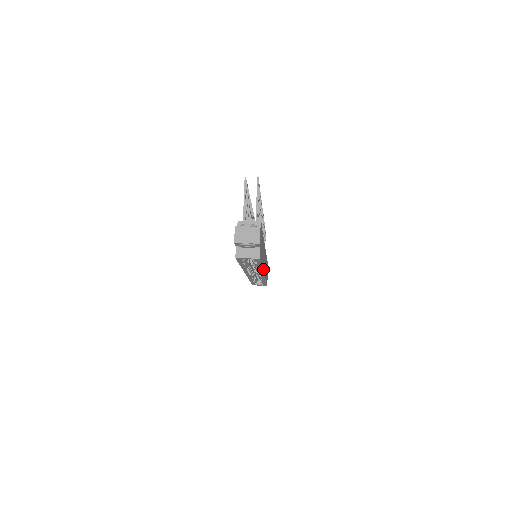
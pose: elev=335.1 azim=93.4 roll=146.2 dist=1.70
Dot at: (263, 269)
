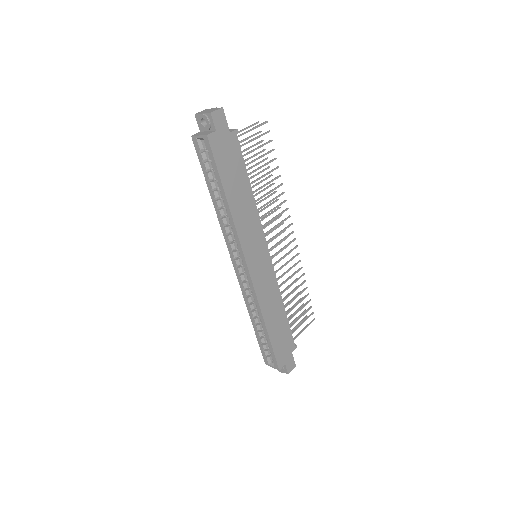
Dot at: (238, 230)
